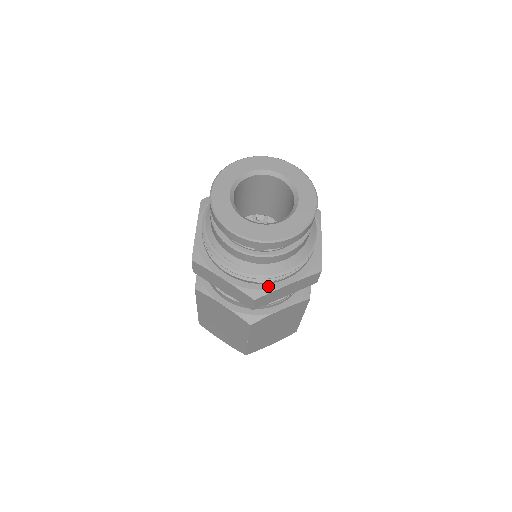
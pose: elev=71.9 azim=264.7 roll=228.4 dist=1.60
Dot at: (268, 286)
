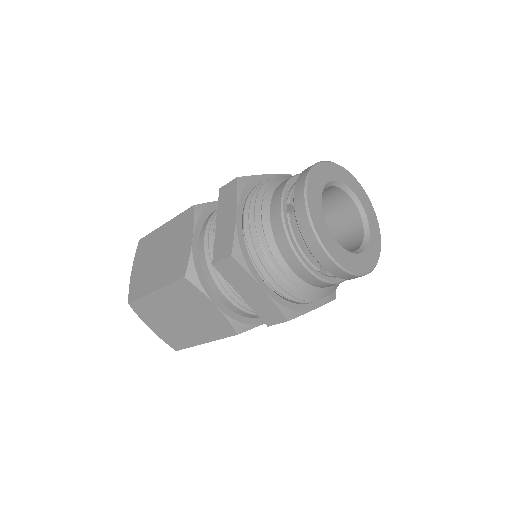
Dot at: (300, 307)
